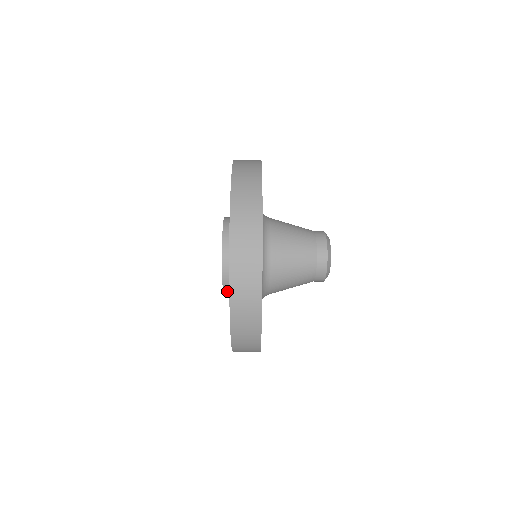
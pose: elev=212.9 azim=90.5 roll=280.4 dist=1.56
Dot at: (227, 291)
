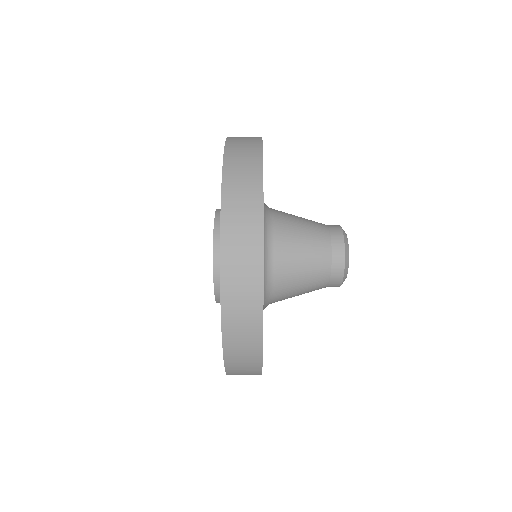
Dot at: (218, 265)
